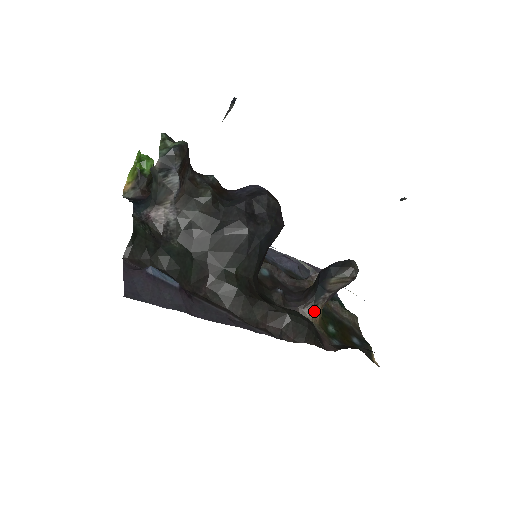
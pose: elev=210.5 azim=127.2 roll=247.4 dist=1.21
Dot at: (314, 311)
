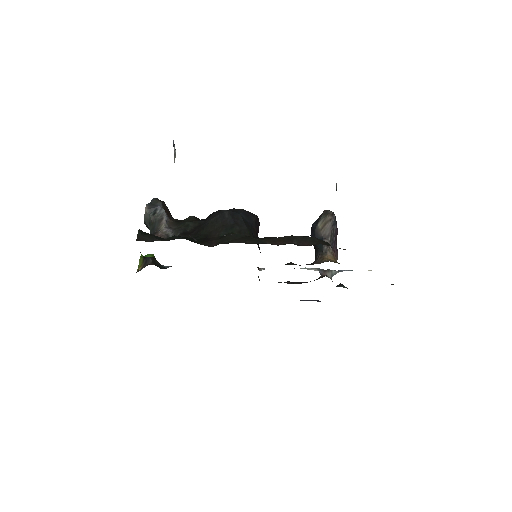
Dot at: (327, 257)
